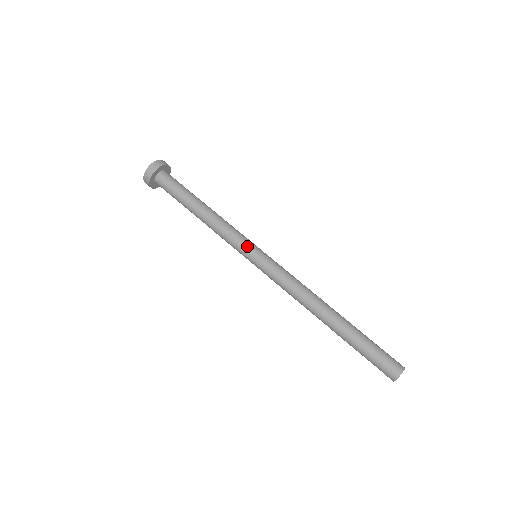
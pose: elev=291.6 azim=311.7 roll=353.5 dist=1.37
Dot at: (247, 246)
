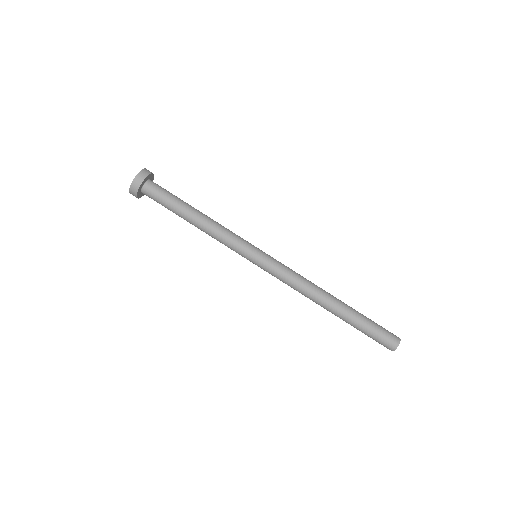
Dot at: (249, 247)
